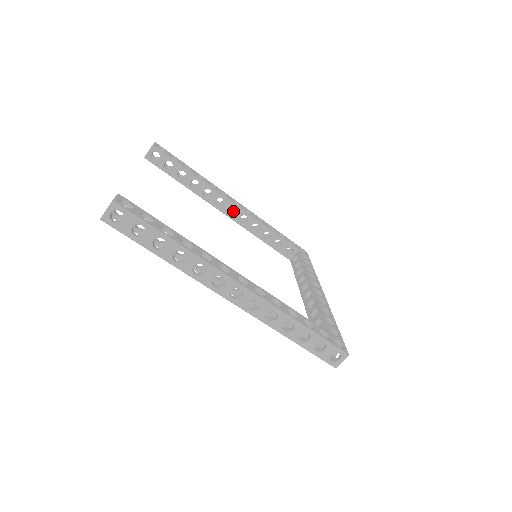
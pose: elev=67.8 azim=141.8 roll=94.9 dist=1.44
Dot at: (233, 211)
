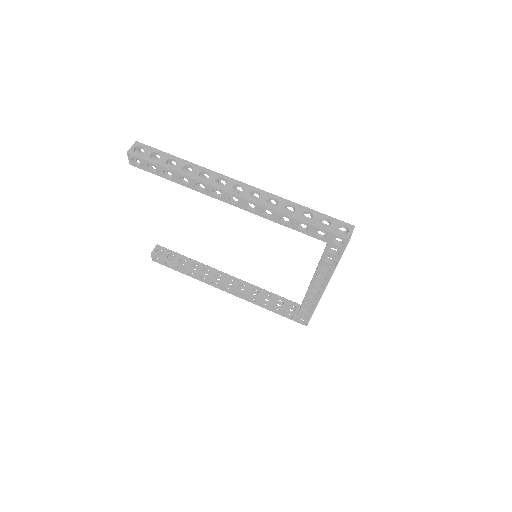
Dot at: occluded
